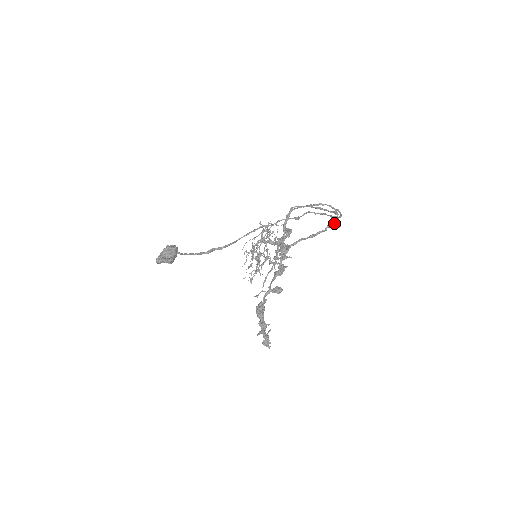
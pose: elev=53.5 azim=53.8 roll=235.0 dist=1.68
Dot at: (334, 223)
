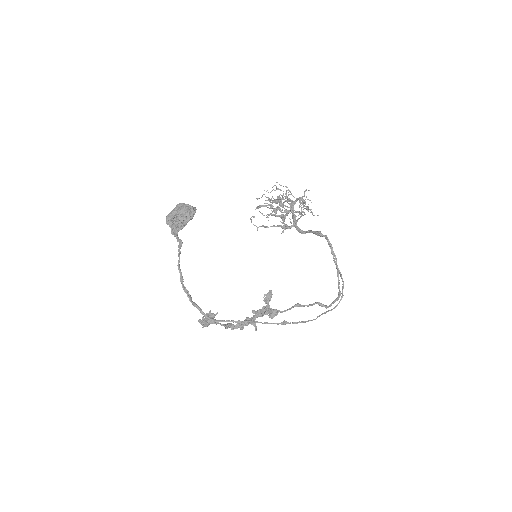
Dot at: occluded
